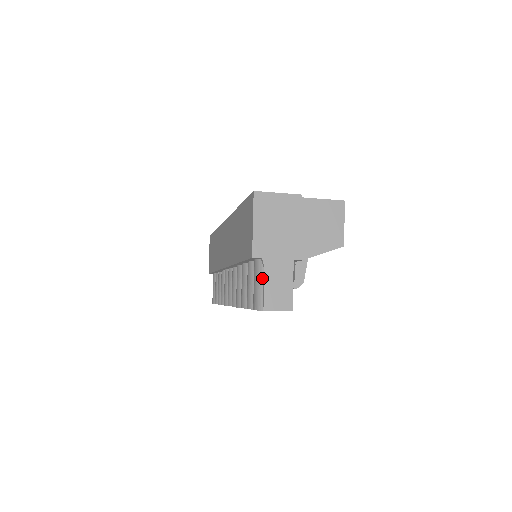
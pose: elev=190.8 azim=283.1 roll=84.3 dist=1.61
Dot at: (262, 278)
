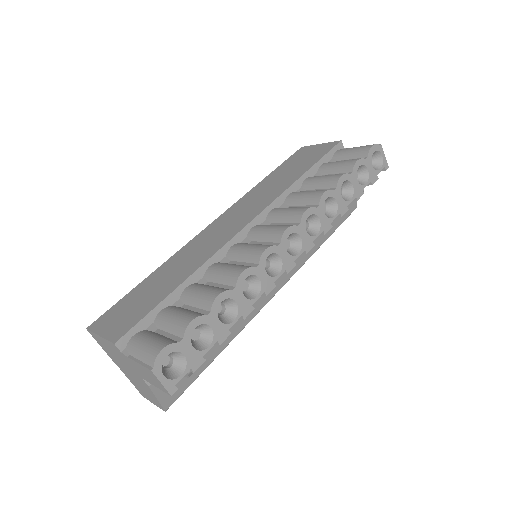
Dot at: occluded
